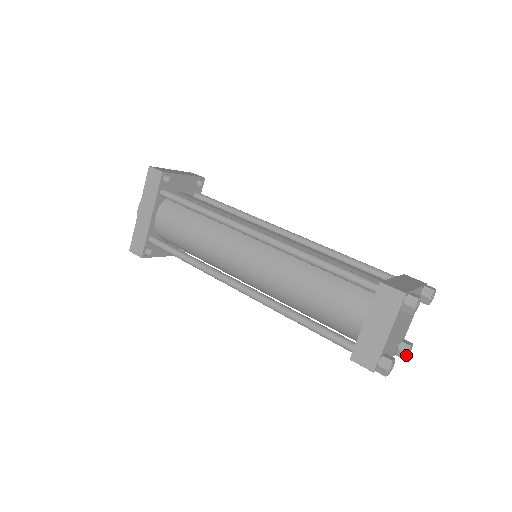
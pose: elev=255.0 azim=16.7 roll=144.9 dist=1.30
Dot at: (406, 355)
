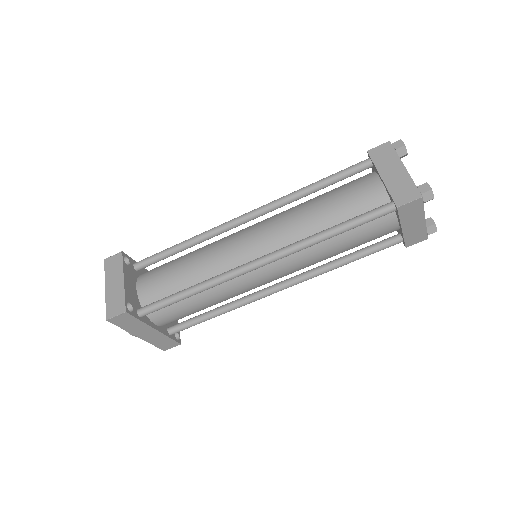
Dot at: occluded
